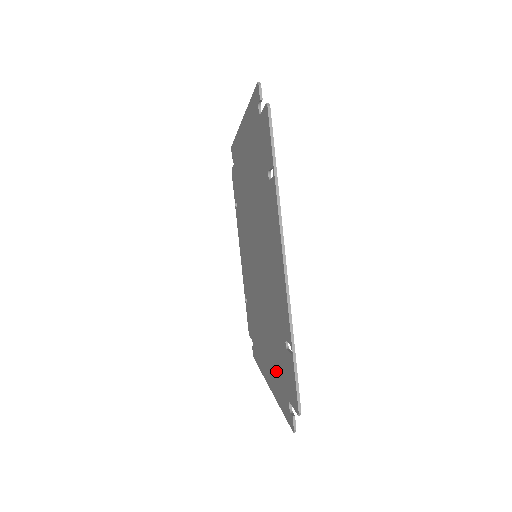
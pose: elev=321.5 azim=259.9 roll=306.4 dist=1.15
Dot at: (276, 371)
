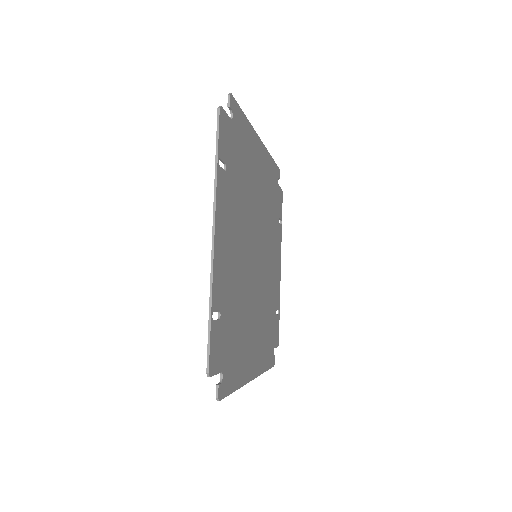
Dot at: (236, 354)
